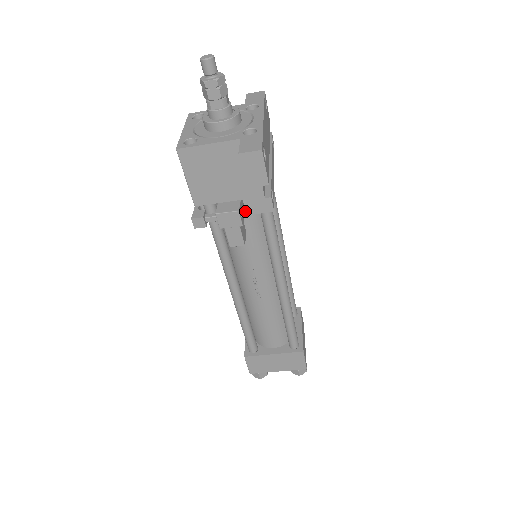
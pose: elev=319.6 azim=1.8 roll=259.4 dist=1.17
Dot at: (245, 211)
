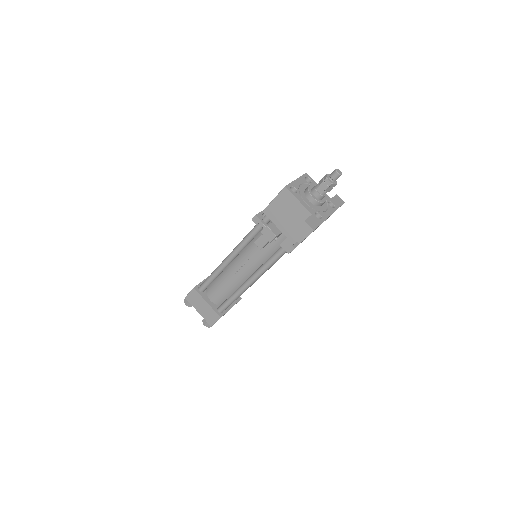
Dot at: (278, 237)
